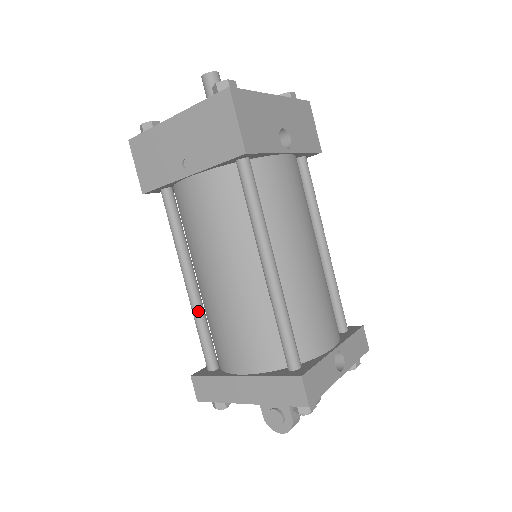
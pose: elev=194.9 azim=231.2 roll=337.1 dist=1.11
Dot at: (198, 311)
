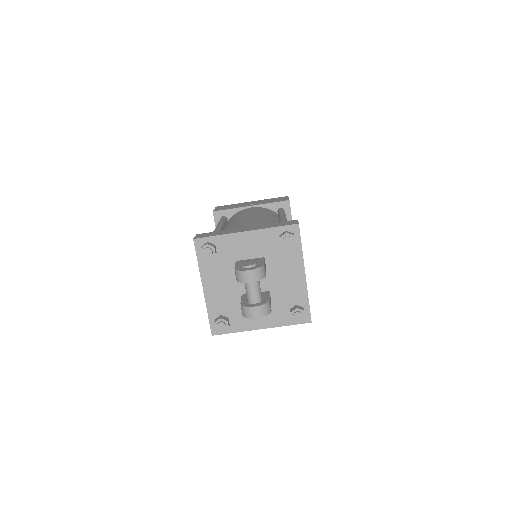
Dot at: occluded
